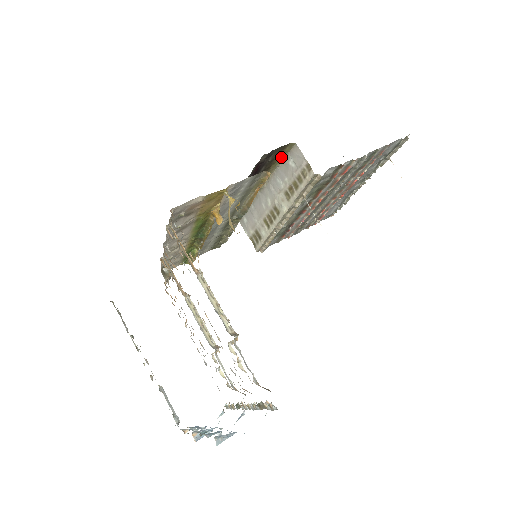
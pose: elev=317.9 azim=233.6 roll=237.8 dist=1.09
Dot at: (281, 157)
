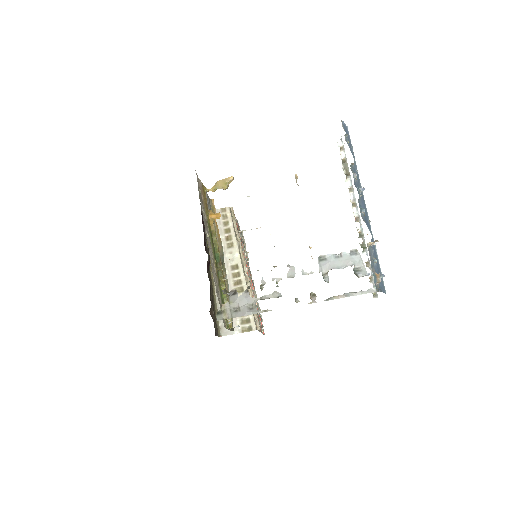
Dot at: occluded
